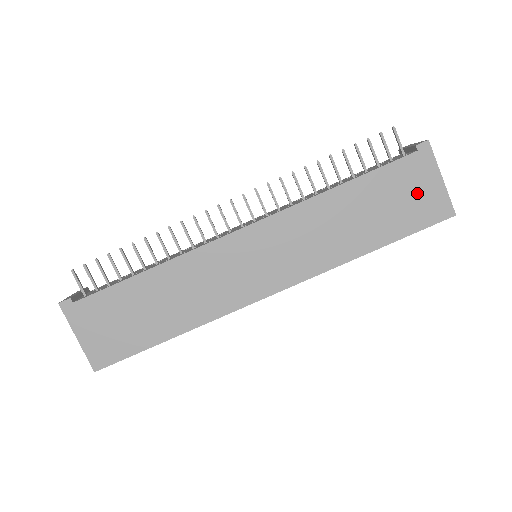
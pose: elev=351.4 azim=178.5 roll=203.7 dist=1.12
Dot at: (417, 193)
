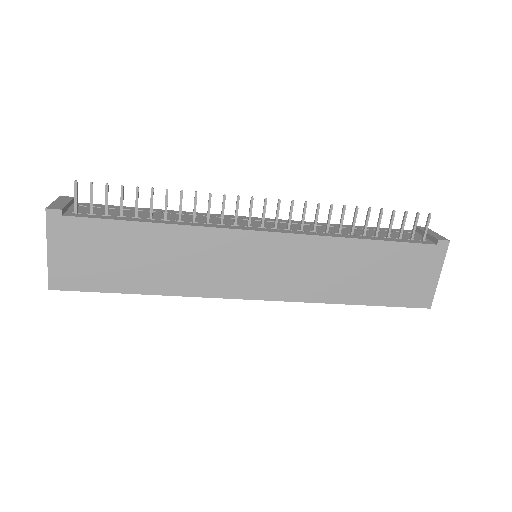
Dot at: (415, 277)
